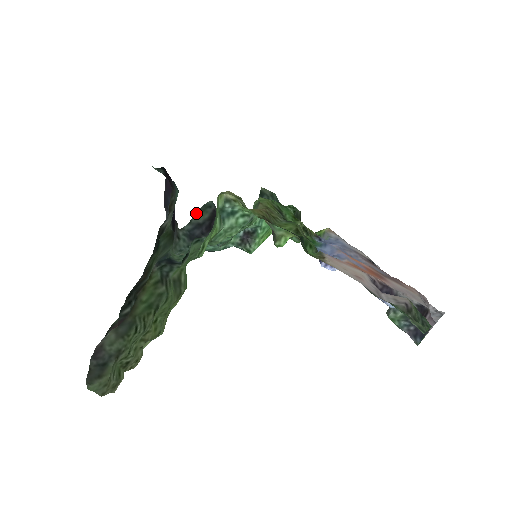
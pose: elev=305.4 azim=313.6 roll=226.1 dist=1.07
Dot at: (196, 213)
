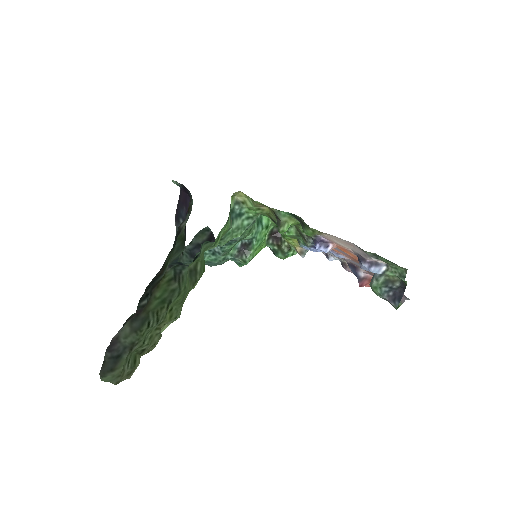
Dot at: (196, 235)
